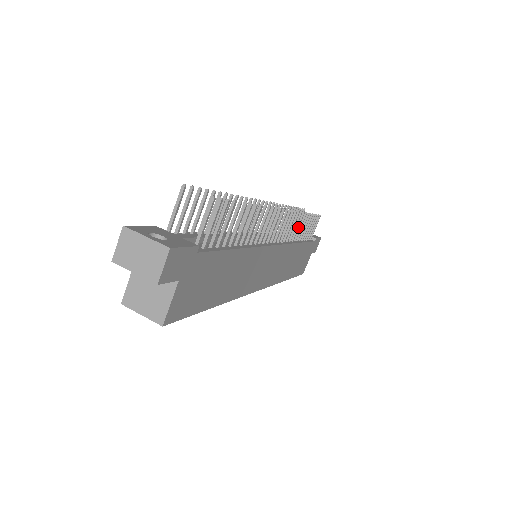
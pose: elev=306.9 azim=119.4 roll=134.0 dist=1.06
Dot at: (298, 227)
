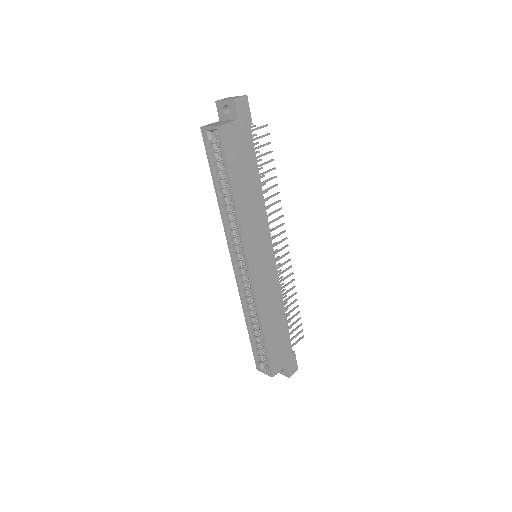
Dot at: (288, 291)
